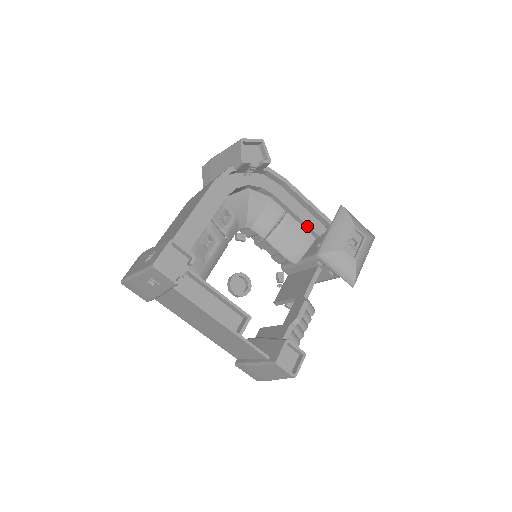
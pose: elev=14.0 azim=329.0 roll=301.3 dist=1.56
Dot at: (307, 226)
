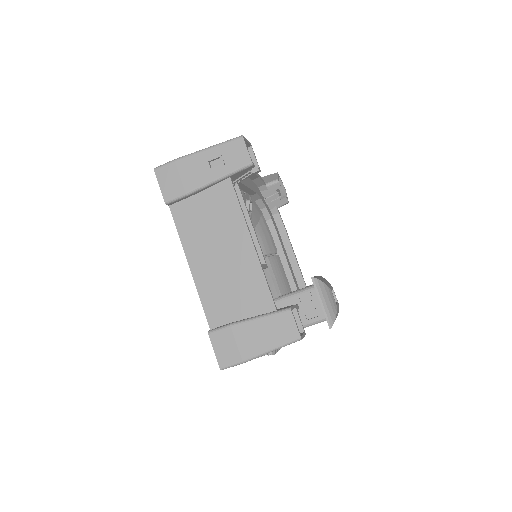
Dot at: (290, 274)
